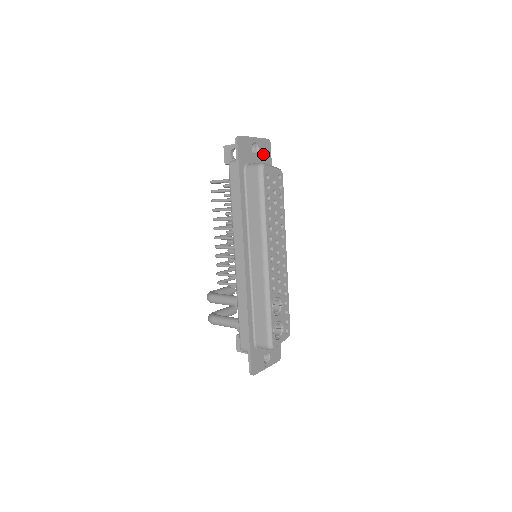
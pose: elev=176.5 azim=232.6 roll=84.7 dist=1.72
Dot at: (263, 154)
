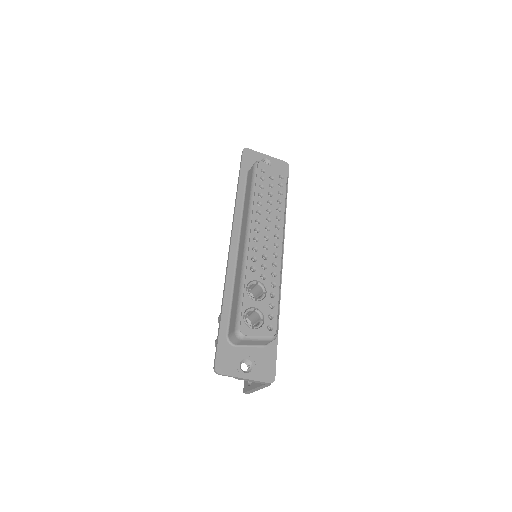
Dot at: occluded
